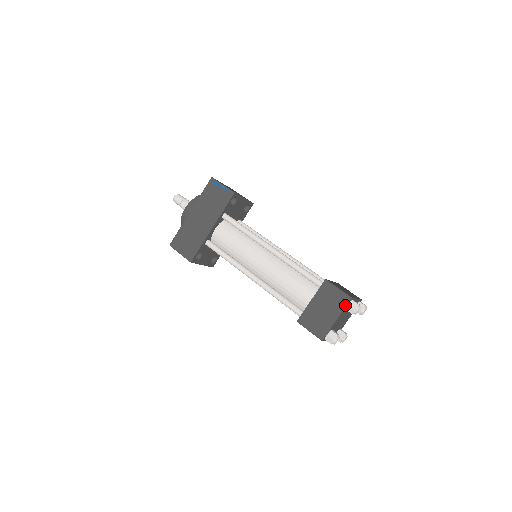
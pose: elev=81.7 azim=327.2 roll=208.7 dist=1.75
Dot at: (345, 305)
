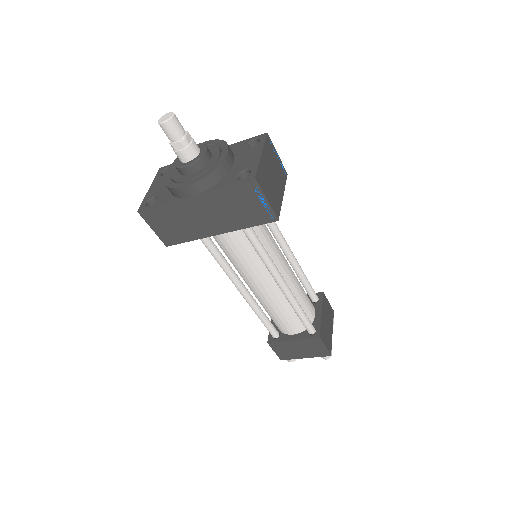
Dot at: (321, 356)
